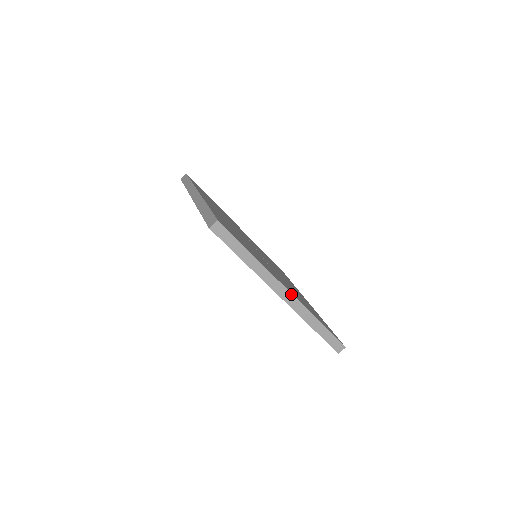
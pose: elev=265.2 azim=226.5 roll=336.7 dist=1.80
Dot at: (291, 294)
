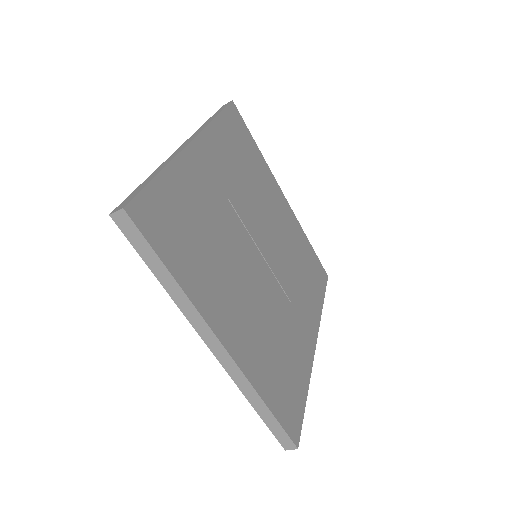
Dot at: (316, 340)
